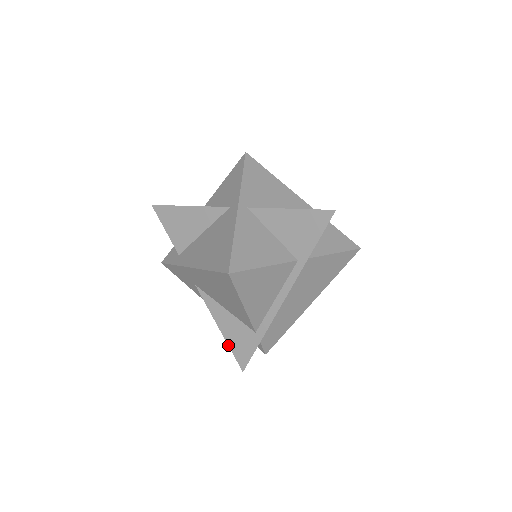
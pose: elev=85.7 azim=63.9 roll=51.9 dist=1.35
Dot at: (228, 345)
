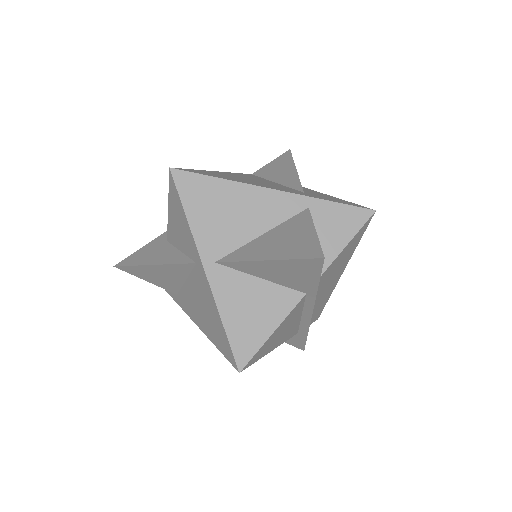
Dot at: occluded
